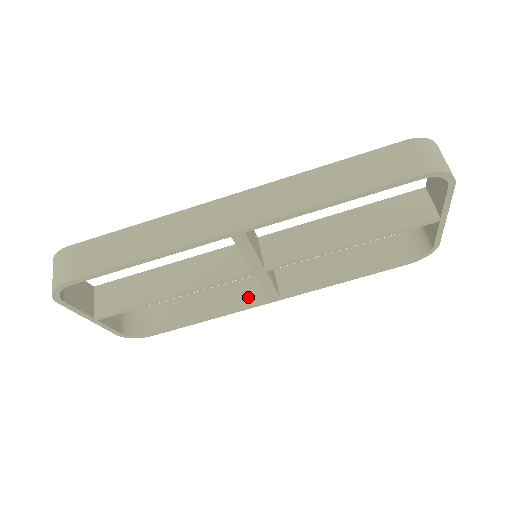
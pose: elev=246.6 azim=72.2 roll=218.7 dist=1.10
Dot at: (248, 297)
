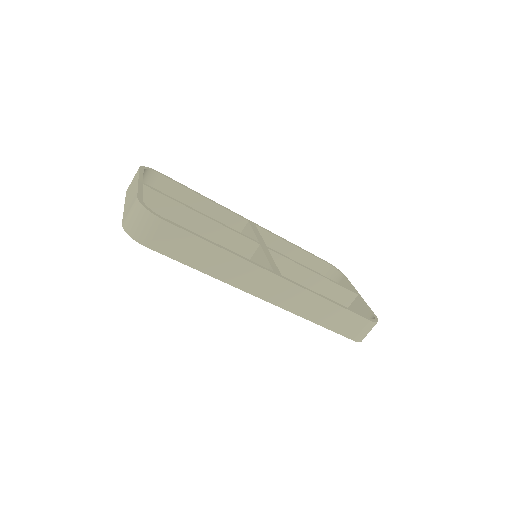
Dot at: occluded
